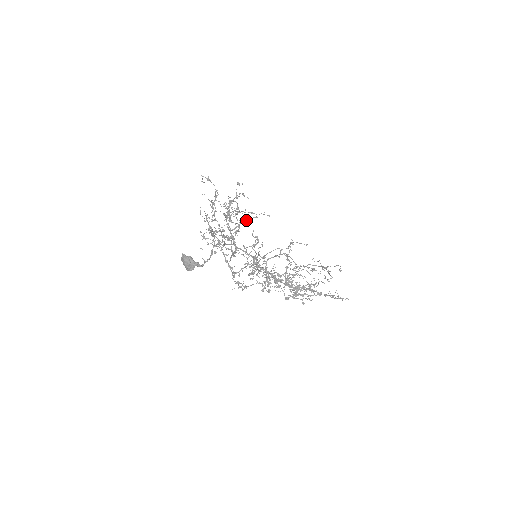
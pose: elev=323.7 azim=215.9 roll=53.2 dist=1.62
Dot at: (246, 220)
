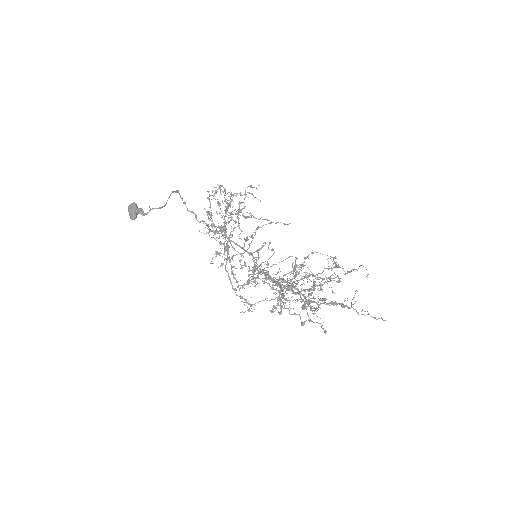
Dot at: (258, 227)
